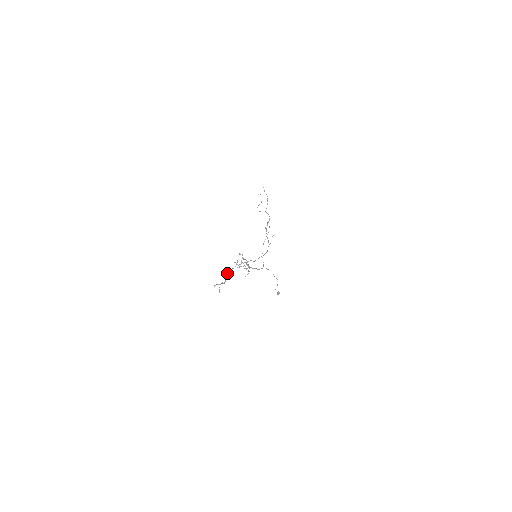
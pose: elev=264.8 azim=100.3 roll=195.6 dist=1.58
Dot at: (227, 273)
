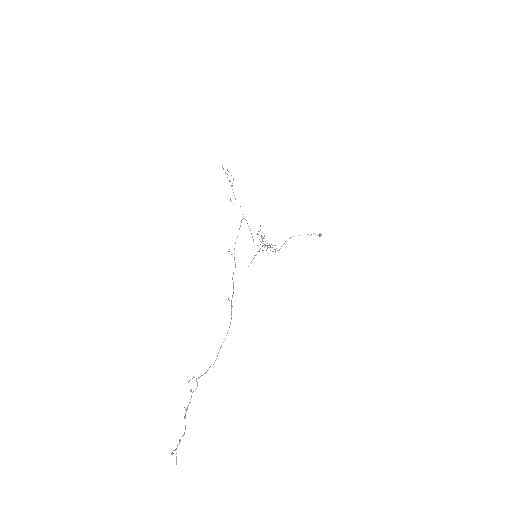
Dot at: (184, 417)
